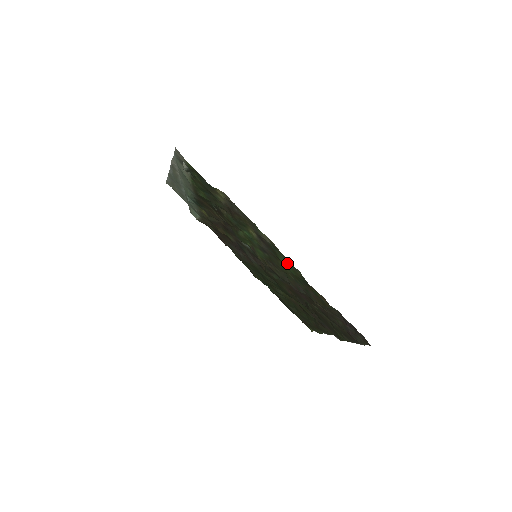
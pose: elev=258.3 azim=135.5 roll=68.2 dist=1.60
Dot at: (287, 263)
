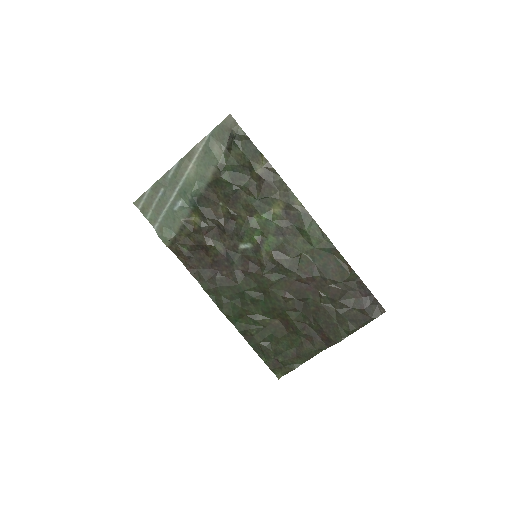
Dot at: (314, 232)
